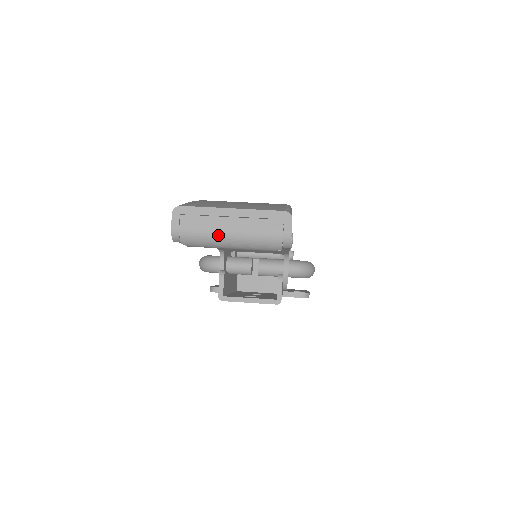
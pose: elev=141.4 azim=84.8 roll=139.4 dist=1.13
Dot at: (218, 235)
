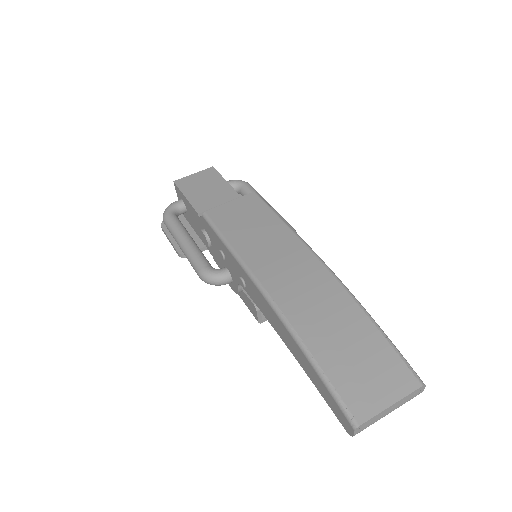
Dot at: occluded
